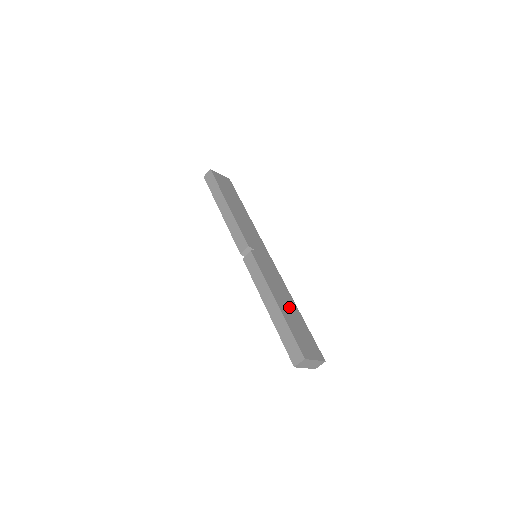
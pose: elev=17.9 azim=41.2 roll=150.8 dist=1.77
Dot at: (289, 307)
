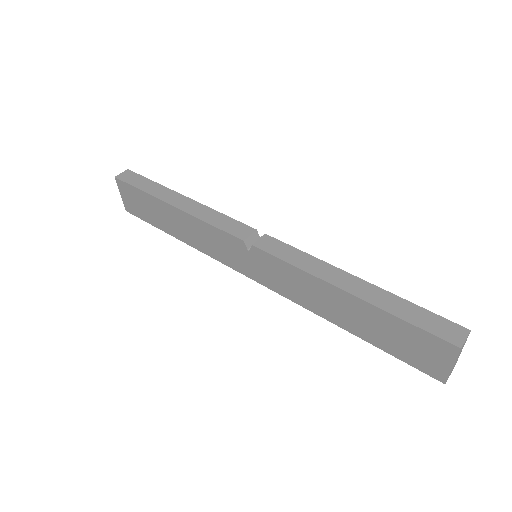
Dot at: occluded
